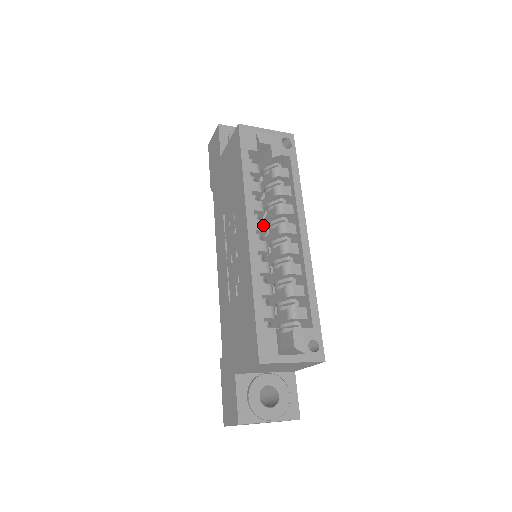
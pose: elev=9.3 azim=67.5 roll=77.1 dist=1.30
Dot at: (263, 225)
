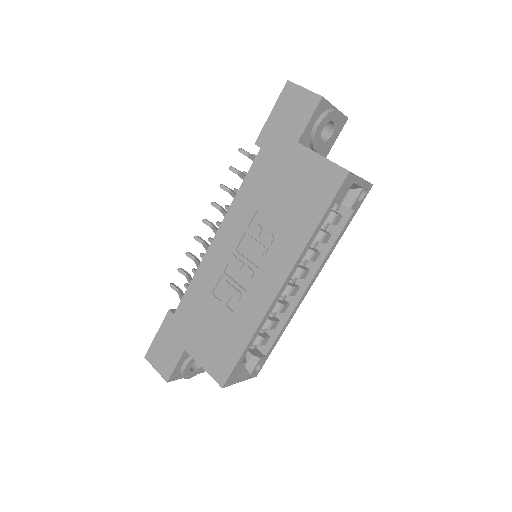
Dot at: occluded
